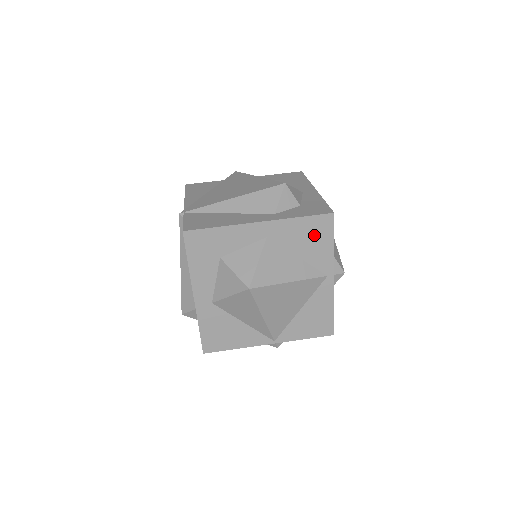
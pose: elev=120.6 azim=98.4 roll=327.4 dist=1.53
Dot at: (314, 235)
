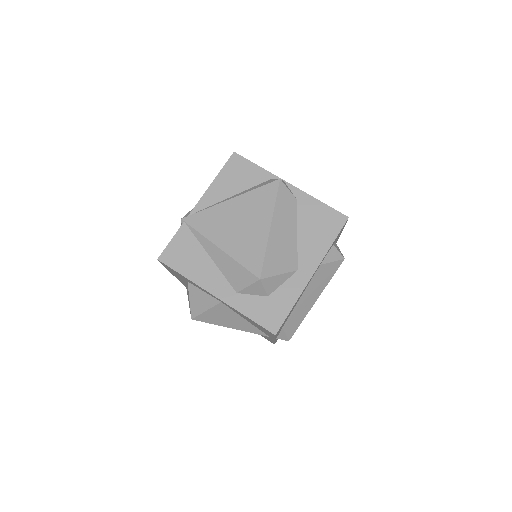
Dot at: (259, 326)
